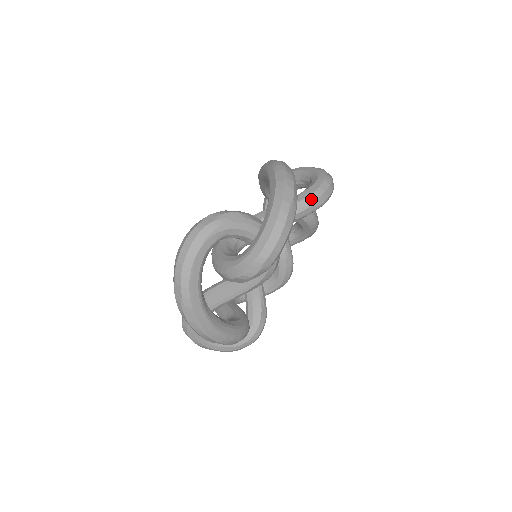
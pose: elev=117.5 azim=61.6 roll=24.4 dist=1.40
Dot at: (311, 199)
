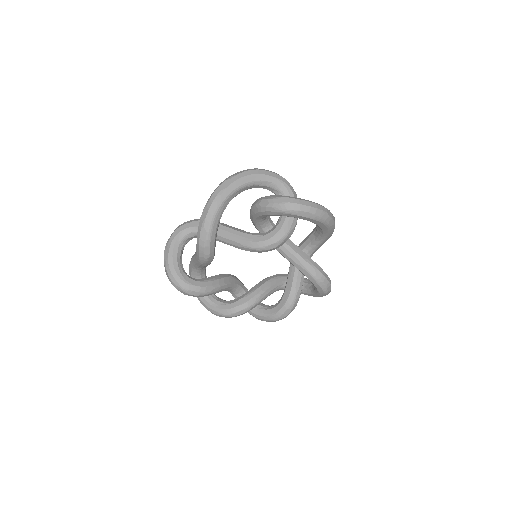
Dot at: (317, 267)
